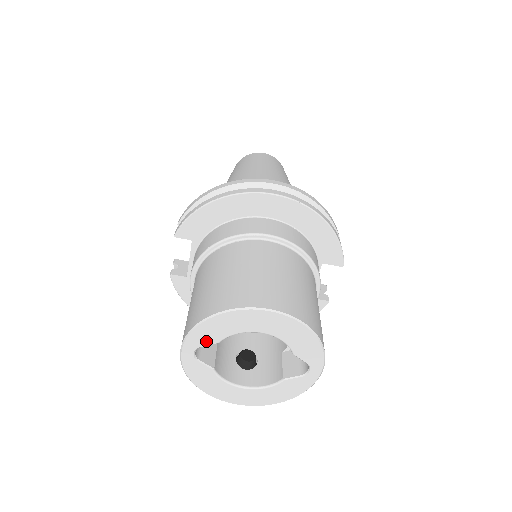
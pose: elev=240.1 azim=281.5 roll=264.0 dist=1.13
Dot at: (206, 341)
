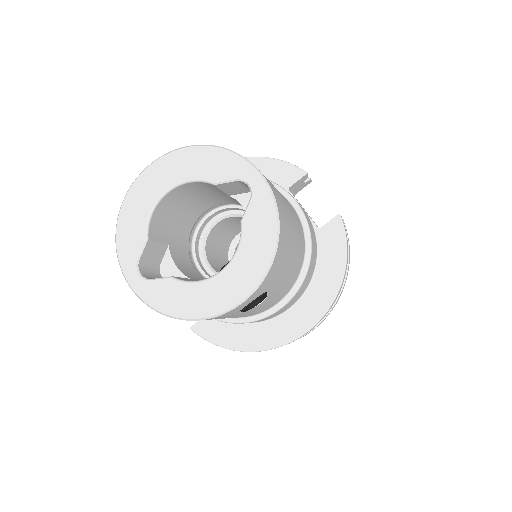
Dot at: (136, 249)
